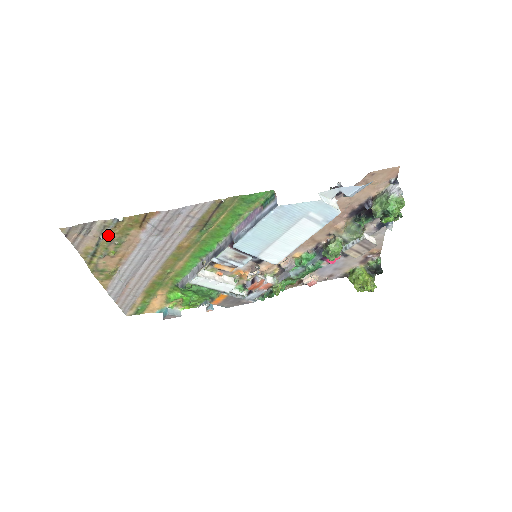
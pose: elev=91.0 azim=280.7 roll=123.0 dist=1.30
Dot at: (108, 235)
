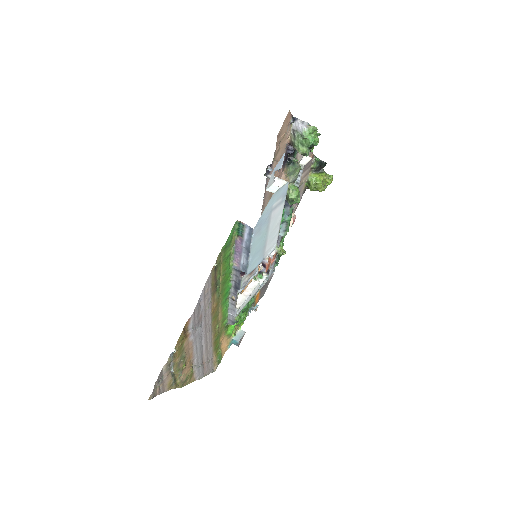
Dot at: (174, 365)
